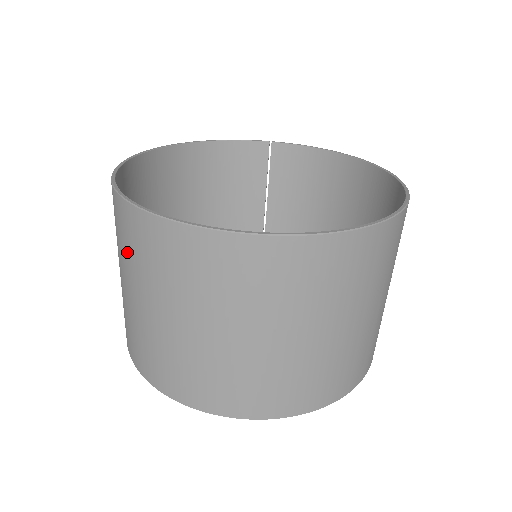
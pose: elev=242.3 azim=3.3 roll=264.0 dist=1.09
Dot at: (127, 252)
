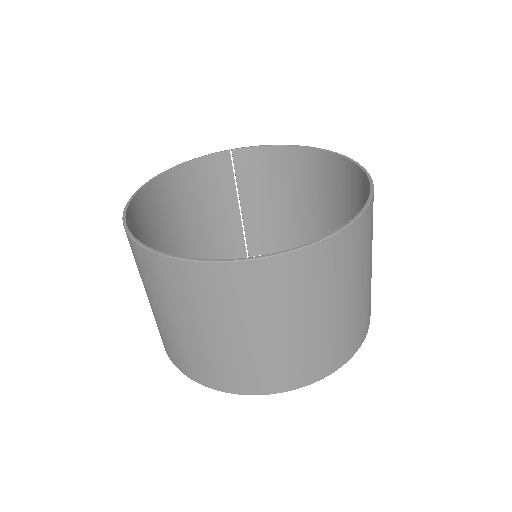
Dot at: (166, 293)
